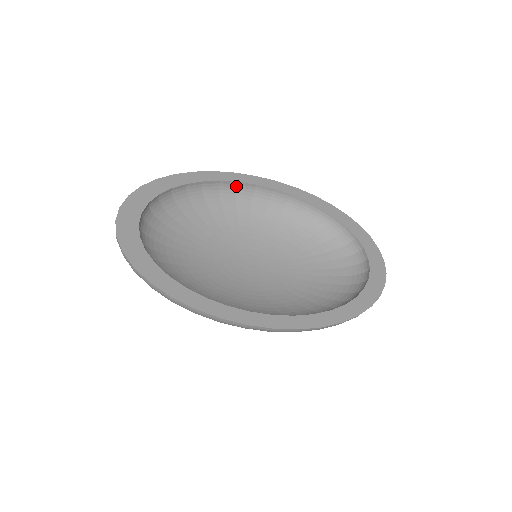
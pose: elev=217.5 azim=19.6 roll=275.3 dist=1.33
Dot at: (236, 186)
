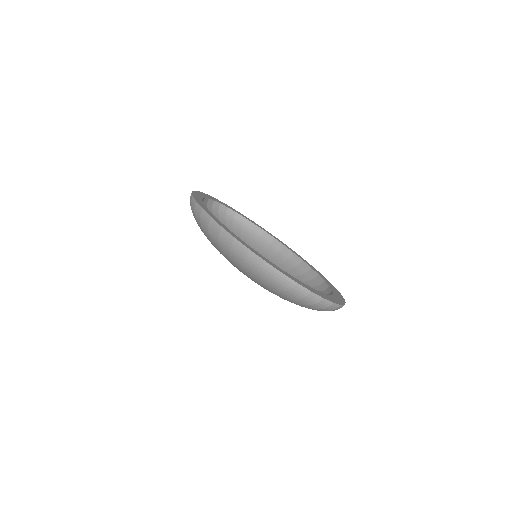
Dot at: (282, 248)
